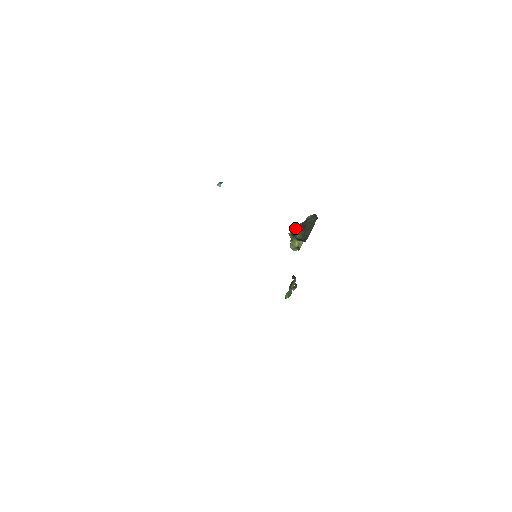
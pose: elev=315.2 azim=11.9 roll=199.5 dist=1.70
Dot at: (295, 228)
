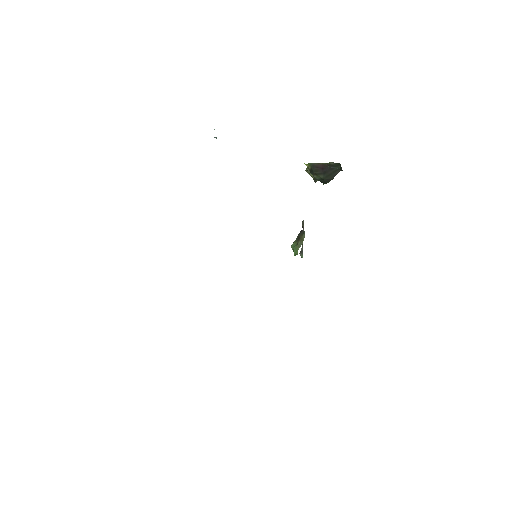
Dot at: (313, 165)
